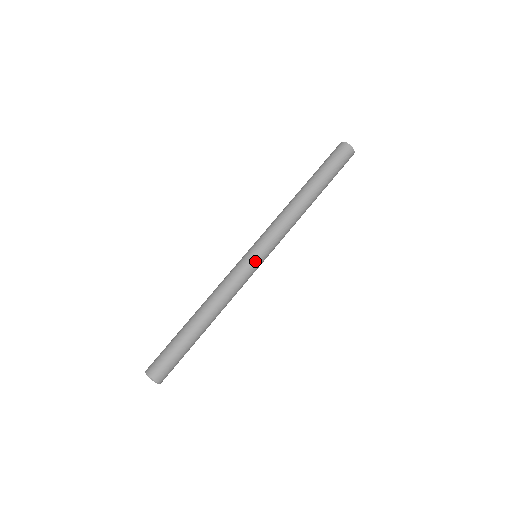
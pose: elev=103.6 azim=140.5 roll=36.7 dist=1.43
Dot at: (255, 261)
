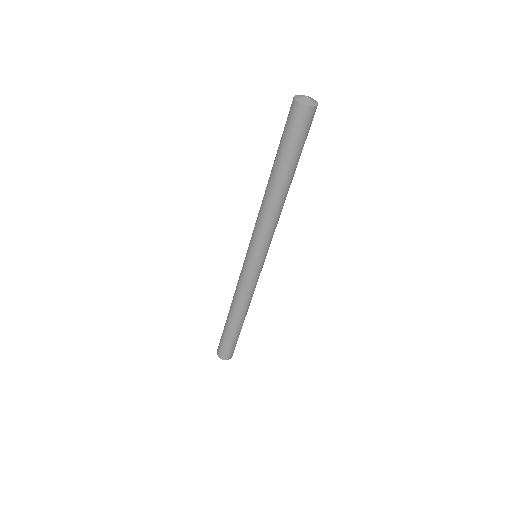
Dot at: (262, 266)
